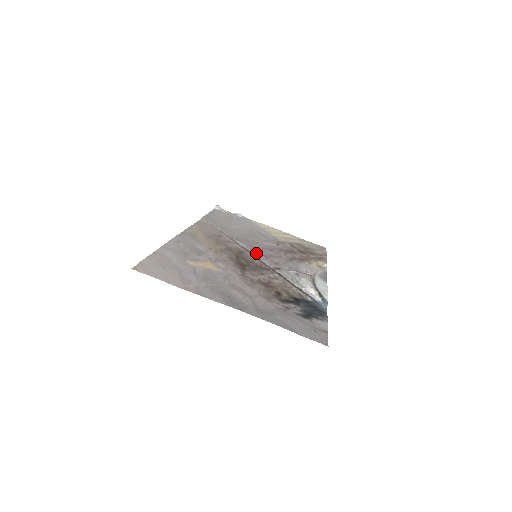
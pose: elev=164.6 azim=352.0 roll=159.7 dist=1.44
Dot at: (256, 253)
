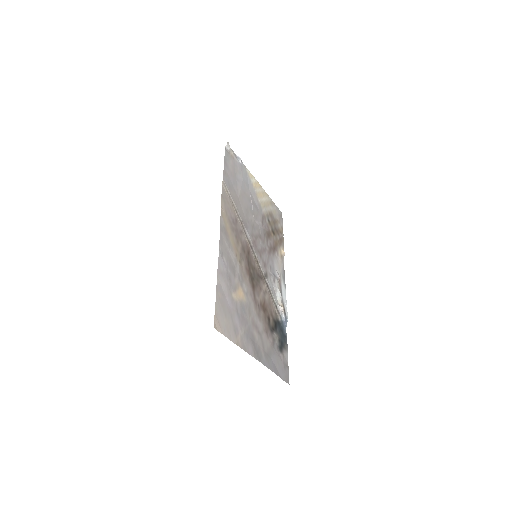
Dot at: (256, 250)
